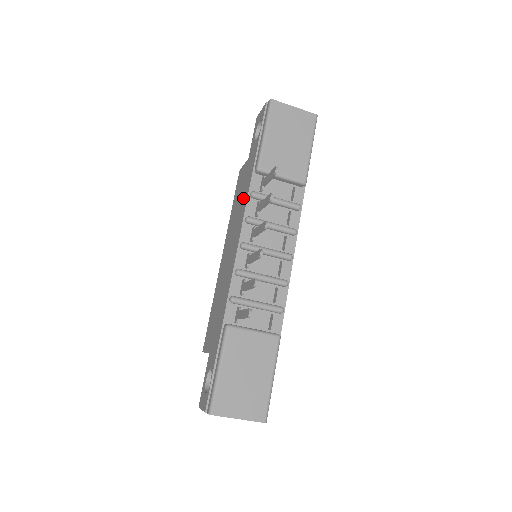
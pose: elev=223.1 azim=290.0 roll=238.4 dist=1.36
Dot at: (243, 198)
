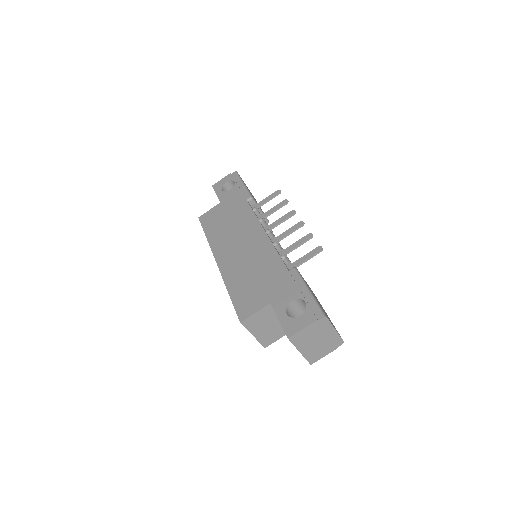
Dot at: (240, 215)
